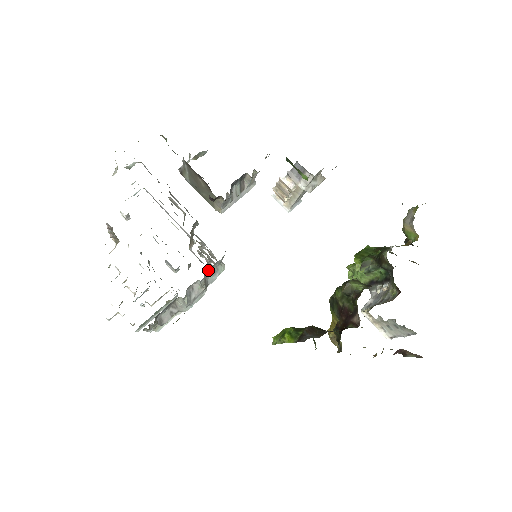
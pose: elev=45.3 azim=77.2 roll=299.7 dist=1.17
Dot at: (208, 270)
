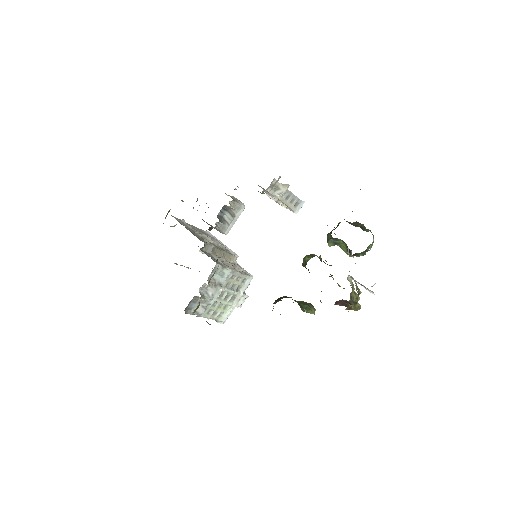
Dot at: (211, 275)
